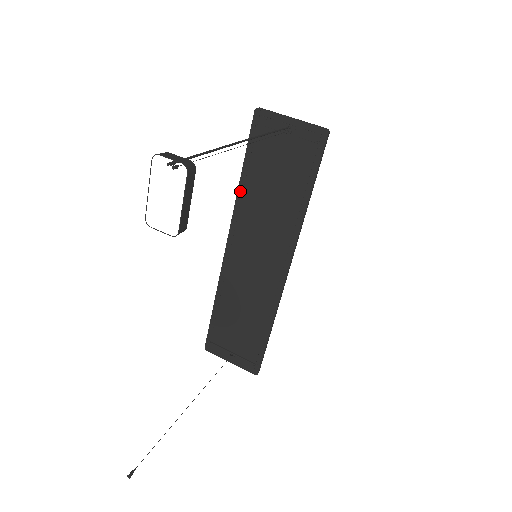
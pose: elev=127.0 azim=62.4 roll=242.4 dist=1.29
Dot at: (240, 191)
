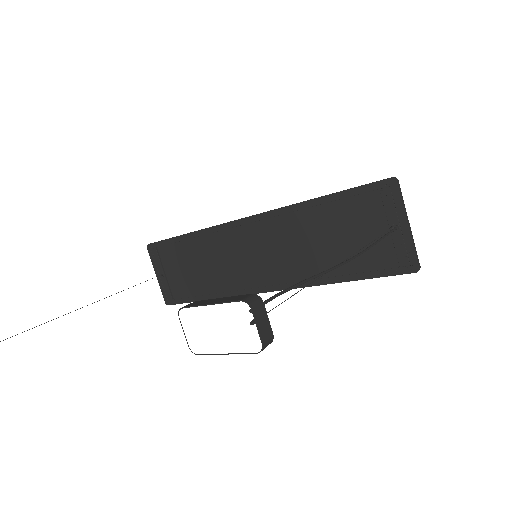
Dot at: (302, 206)
